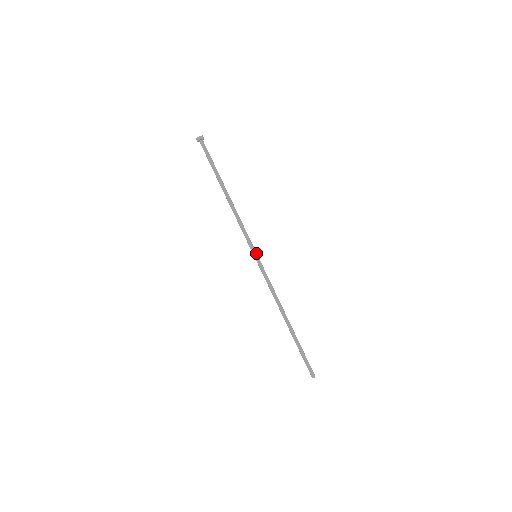
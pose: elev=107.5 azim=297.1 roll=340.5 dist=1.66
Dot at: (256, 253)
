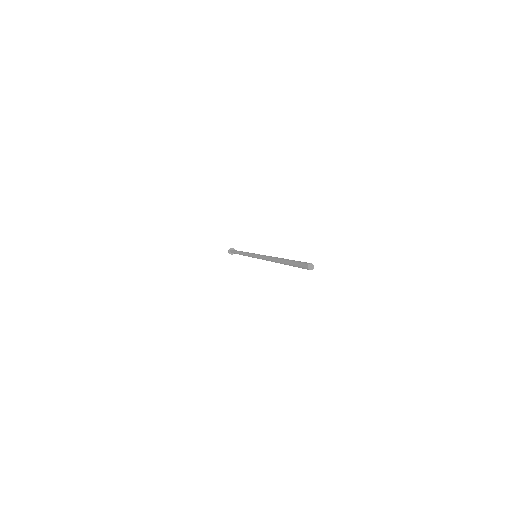
Dot at: occluded
